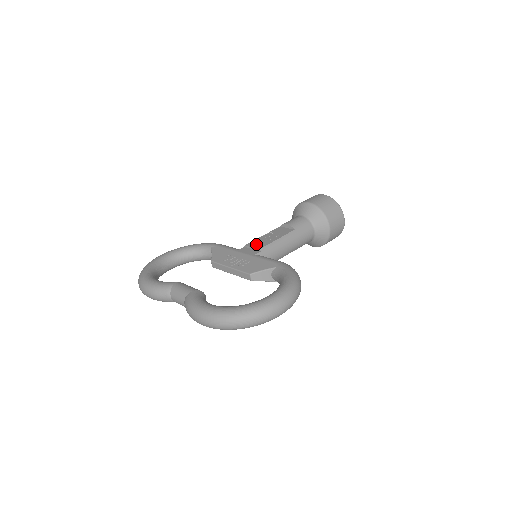
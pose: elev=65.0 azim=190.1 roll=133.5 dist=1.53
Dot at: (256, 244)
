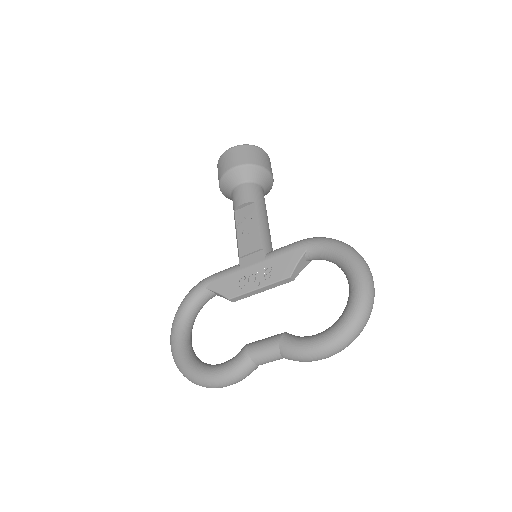
Dot at: (248, 247)
